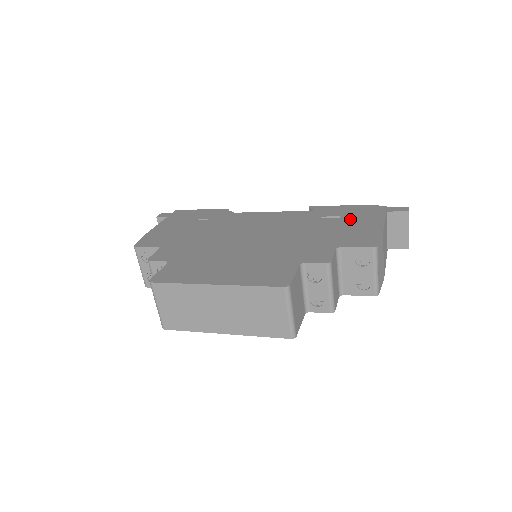
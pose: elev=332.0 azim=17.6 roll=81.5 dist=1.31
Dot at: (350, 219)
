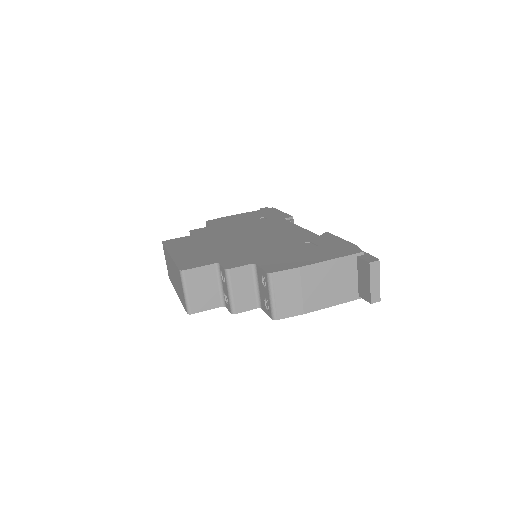
Dot at: (315, 250)
